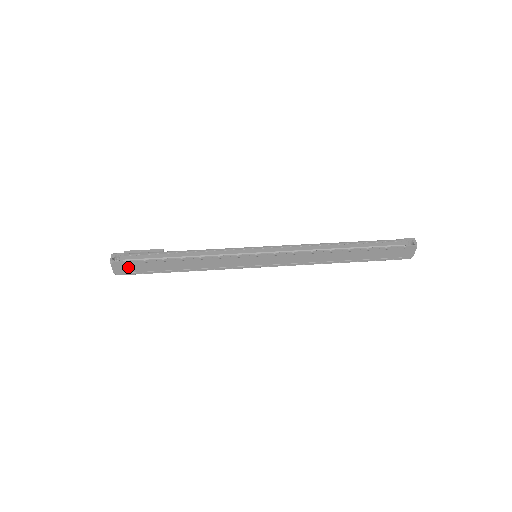
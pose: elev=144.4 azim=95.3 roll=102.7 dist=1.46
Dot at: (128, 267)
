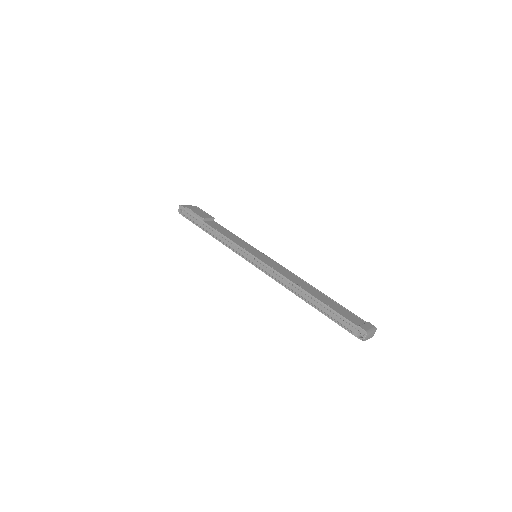
Dot at: occluded
